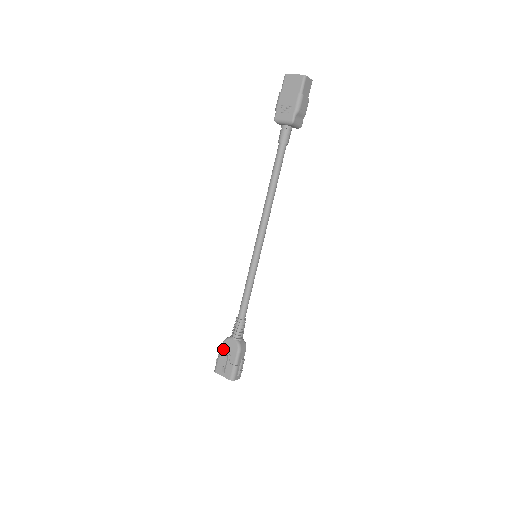
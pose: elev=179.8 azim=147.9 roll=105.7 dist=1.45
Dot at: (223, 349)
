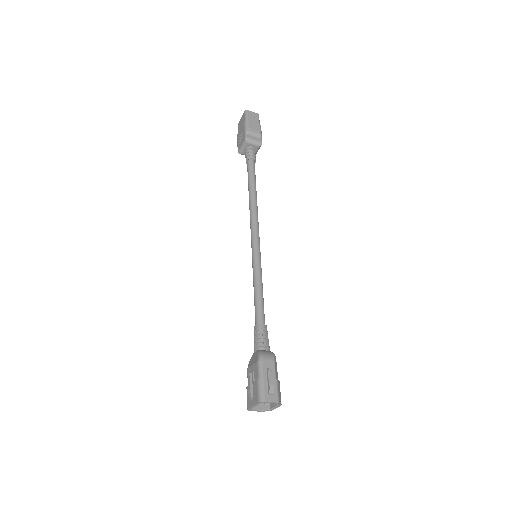
Dot at: (248, 372)
